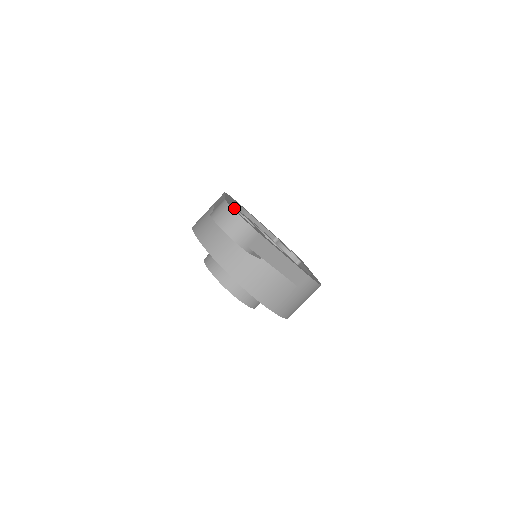
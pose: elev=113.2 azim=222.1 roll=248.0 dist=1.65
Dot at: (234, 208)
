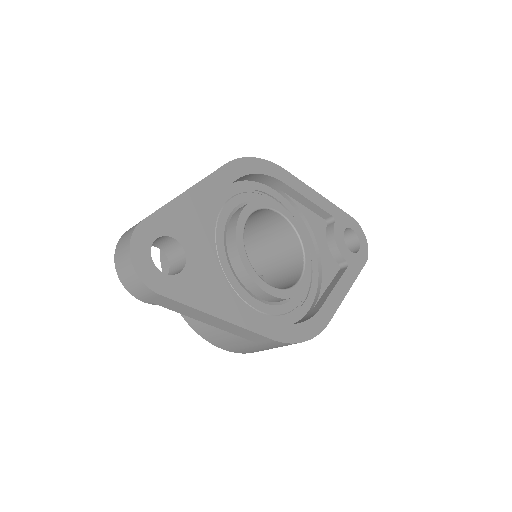
Dot at: (149, 239)
